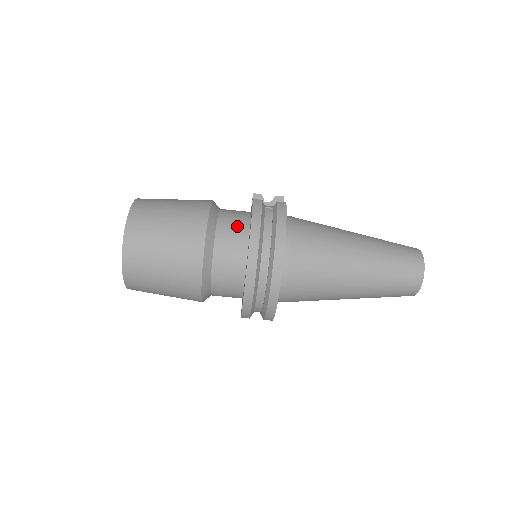
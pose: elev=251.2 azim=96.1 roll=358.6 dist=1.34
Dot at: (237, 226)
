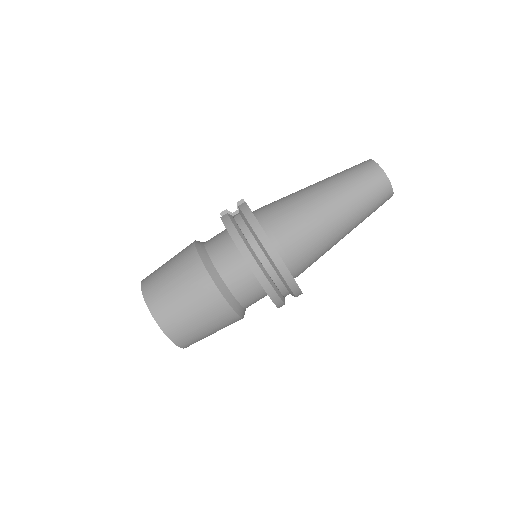
Dot at: (224, 245)
